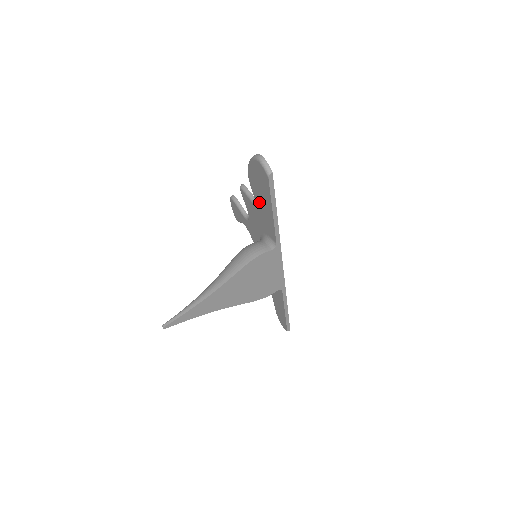
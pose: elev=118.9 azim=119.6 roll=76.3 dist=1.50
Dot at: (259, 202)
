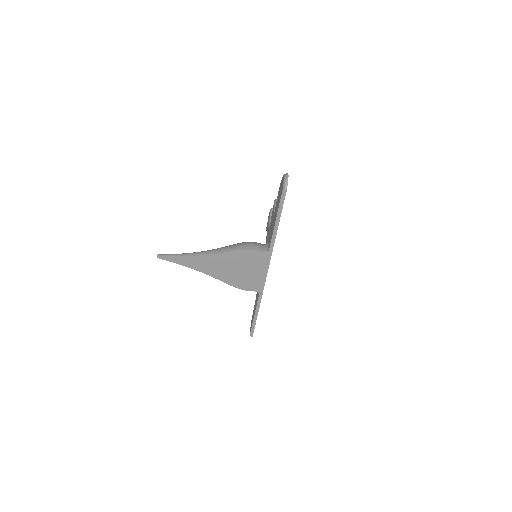
Dot at: (275, 212)
